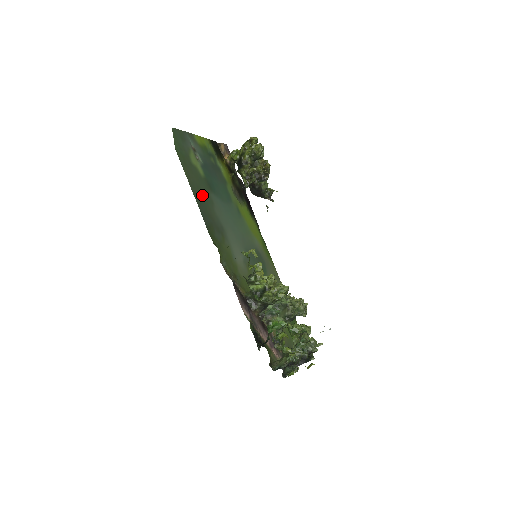
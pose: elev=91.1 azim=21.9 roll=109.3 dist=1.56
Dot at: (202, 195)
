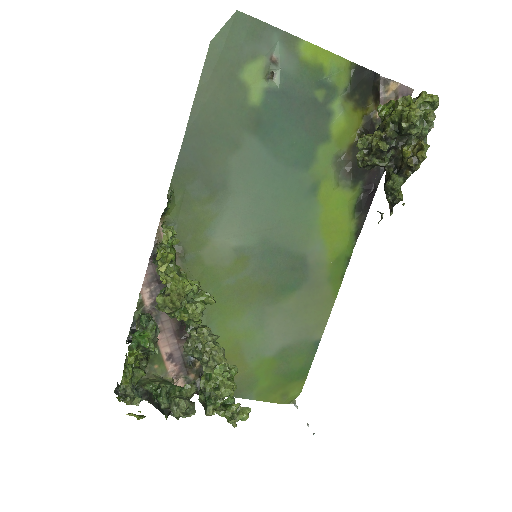
Dot at: (216, 127)
